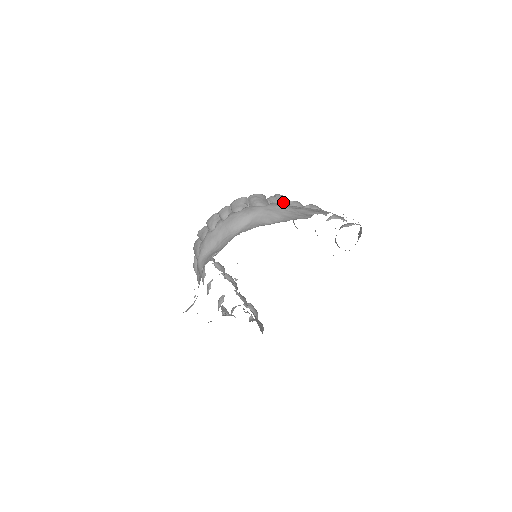
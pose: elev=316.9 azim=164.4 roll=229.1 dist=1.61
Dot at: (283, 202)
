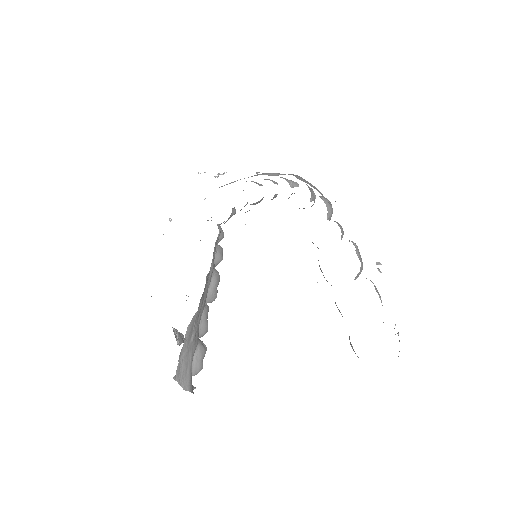
Dot at: (324, 198)
